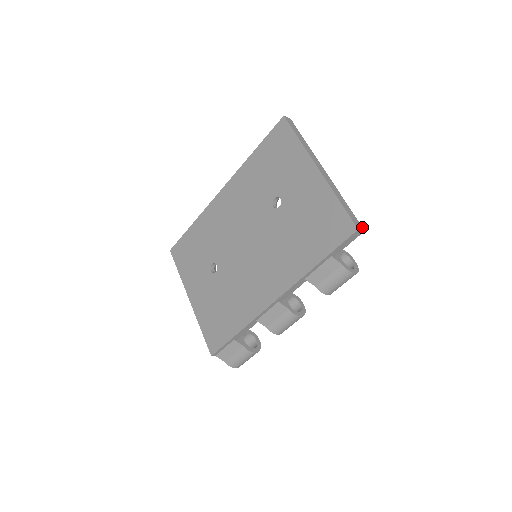
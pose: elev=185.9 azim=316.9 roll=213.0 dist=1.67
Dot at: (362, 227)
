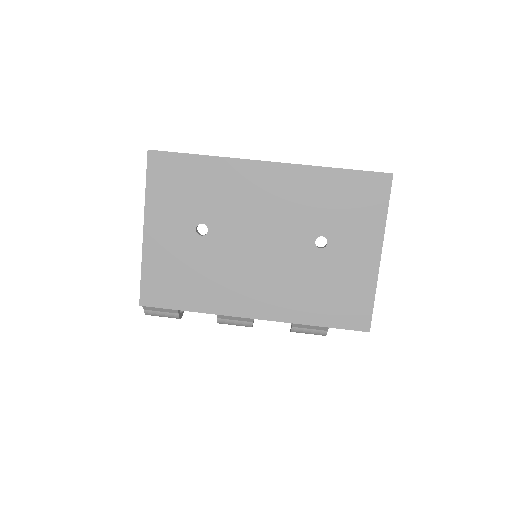
Dot at: occluded
